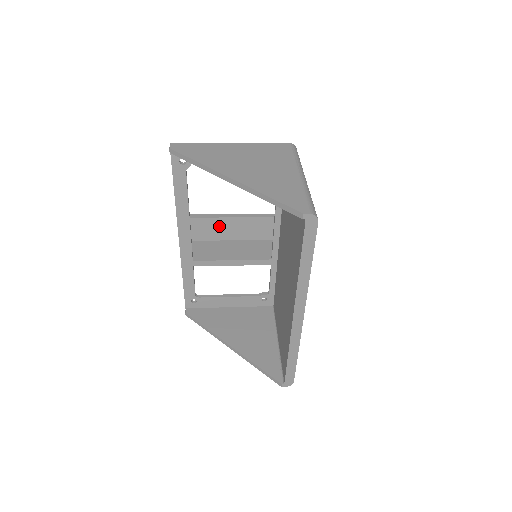
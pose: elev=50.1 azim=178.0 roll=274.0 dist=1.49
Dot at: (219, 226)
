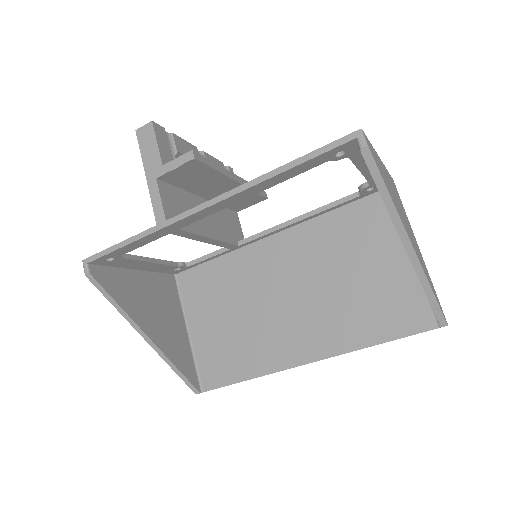
Dot at: (213, 182)
